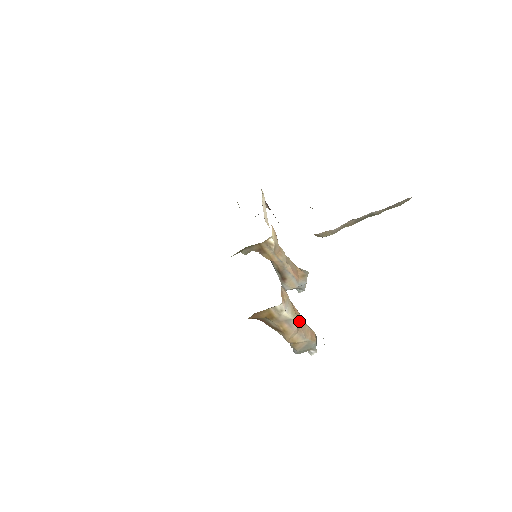
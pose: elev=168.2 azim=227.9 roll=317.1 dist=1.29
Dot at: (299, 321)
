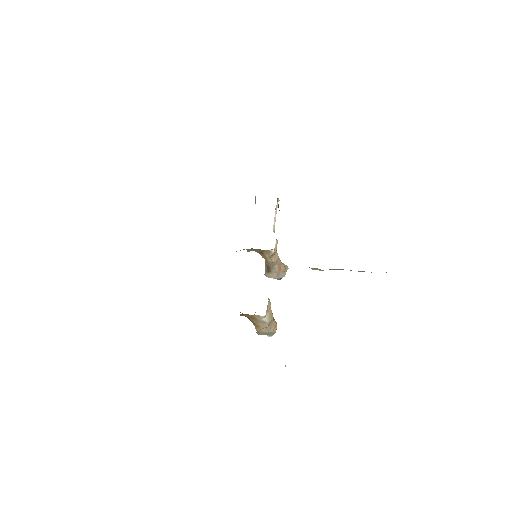
Dot at: occluded
